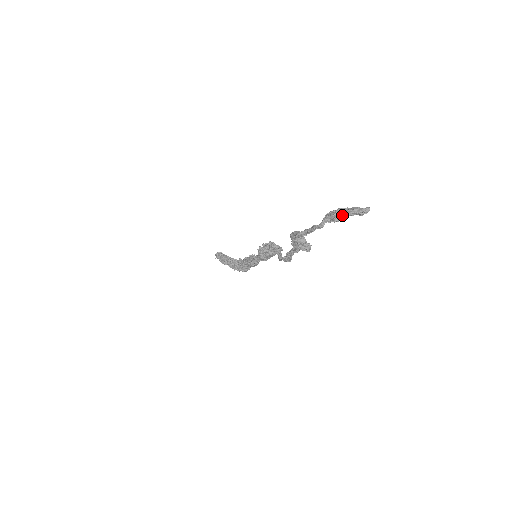
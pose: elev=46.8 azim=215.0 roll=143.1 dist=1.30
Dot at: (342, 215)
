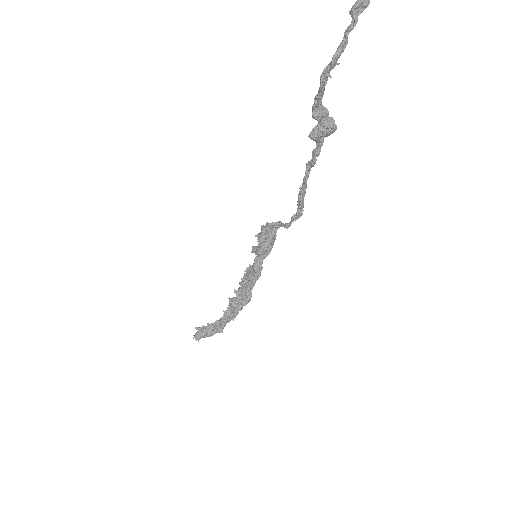
Dot at: out of frame
